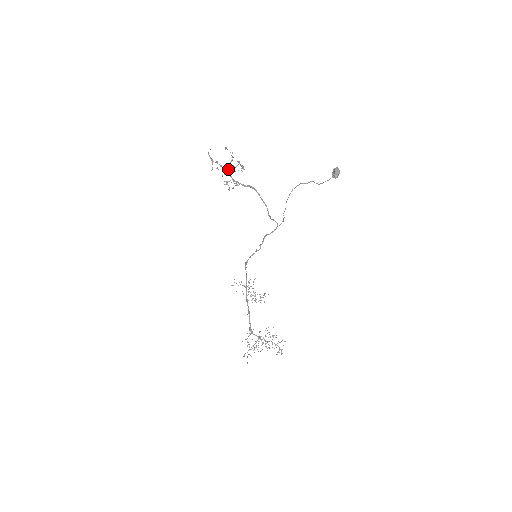
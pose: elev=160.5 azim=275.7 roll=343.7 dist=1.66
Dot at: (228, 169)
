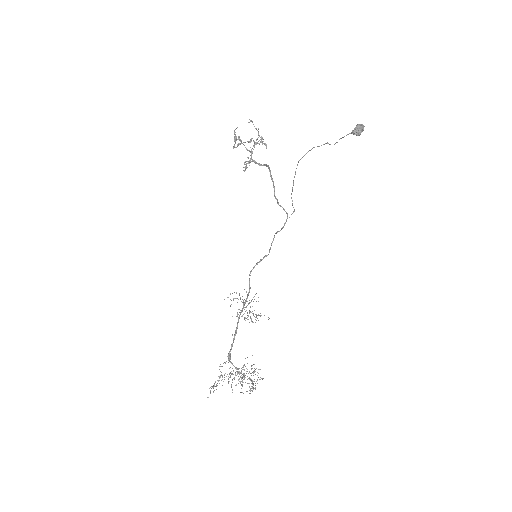
Dot at: (251, 149)
